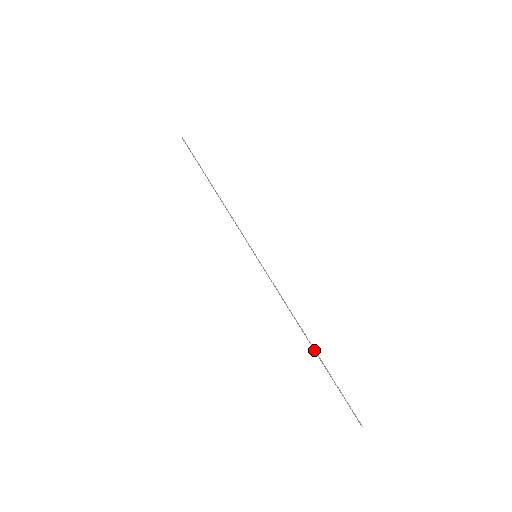
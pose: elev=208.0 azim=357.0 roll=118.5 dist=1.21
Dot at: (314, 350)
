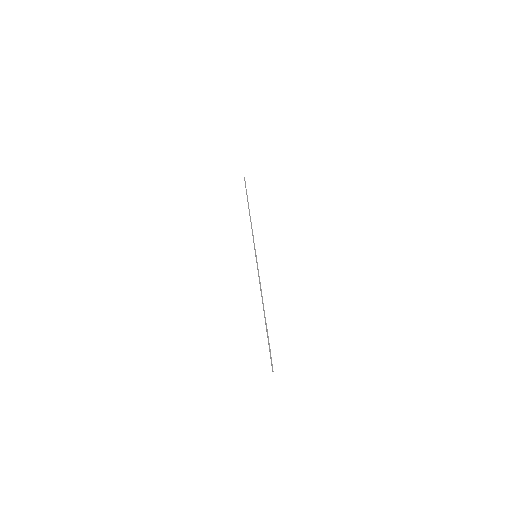
Dot at: (265, 320)
